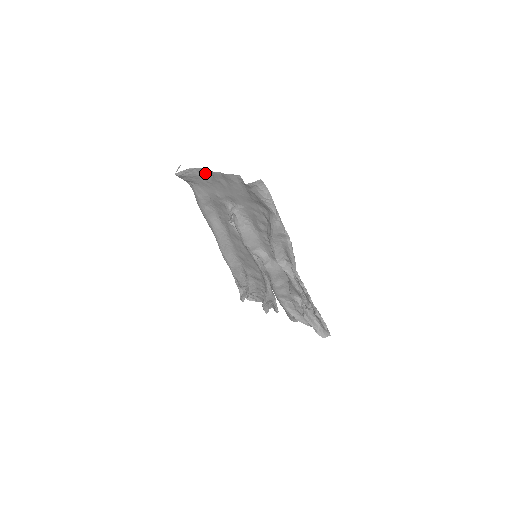
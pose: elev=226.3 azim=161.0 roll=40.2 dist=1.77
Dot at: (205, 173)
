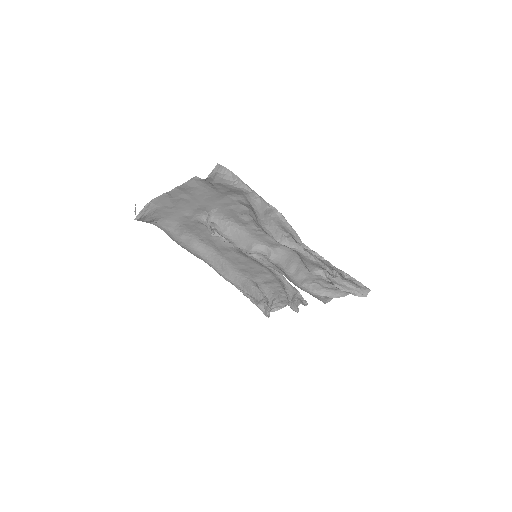
Dot at: (162, 200)
